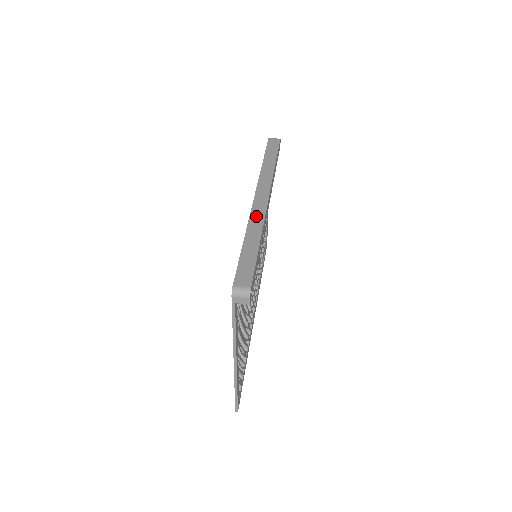
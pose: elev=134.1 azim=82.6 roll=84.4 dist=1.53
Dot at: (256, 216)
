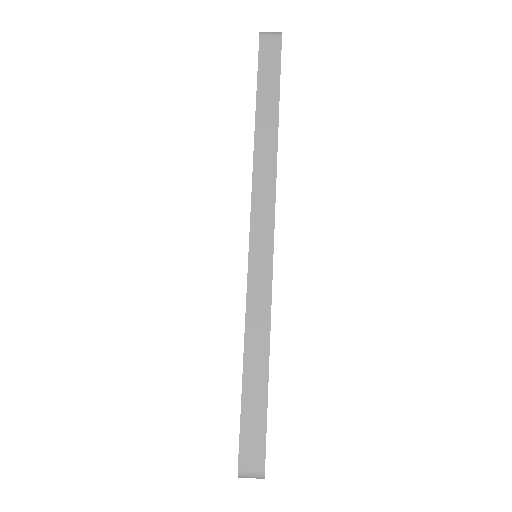
Dot at: (257, 293)
